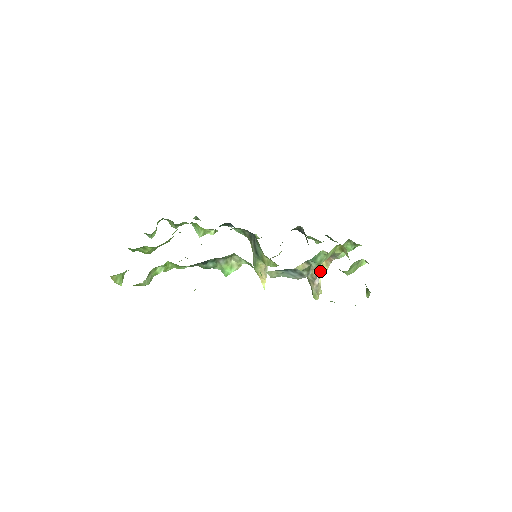
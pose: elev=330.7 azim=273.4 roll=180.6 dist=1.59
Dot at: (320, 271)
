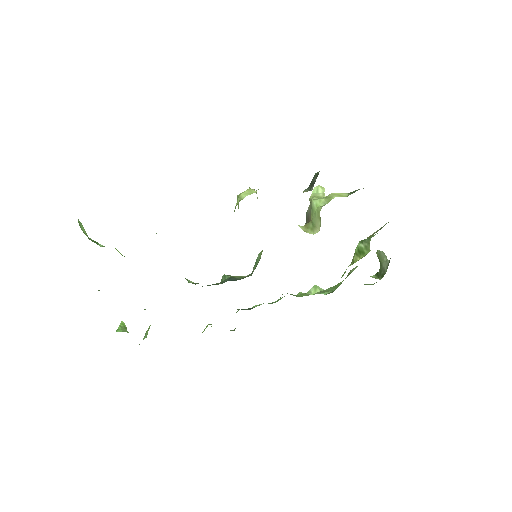
Dot at: occluded
